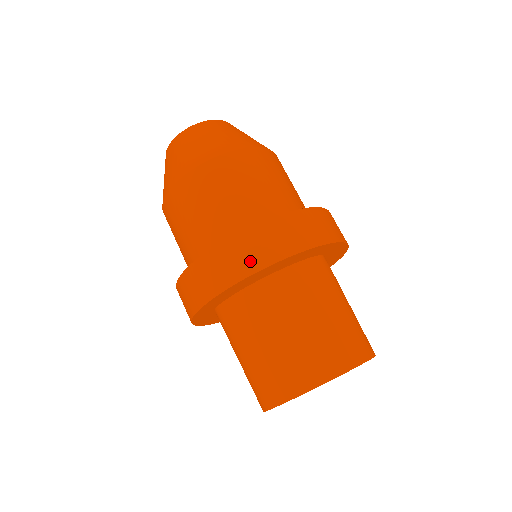
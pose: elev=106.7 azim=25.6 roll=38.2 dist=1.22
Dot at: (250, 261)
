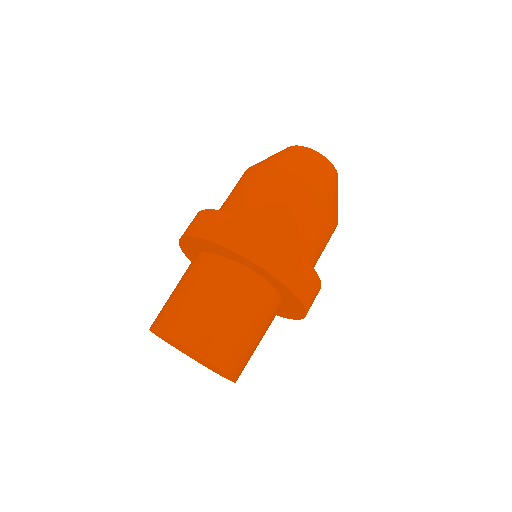
Dot at: (199, 228)
